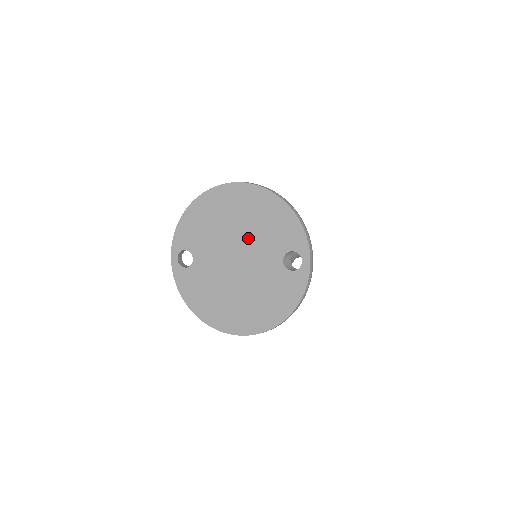
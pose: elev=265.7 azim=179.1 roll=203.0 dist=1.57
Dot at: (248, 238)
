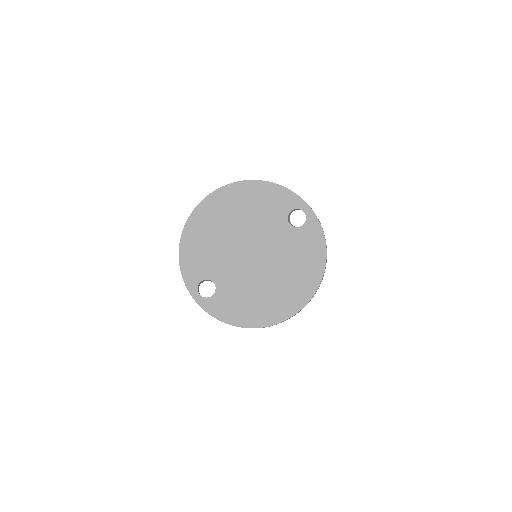
Dot at: (249, 229)
